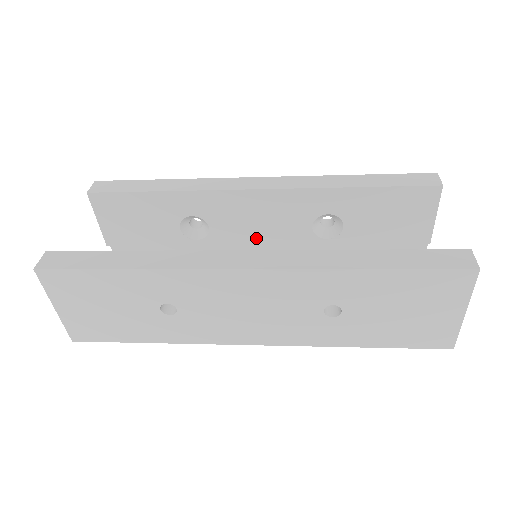
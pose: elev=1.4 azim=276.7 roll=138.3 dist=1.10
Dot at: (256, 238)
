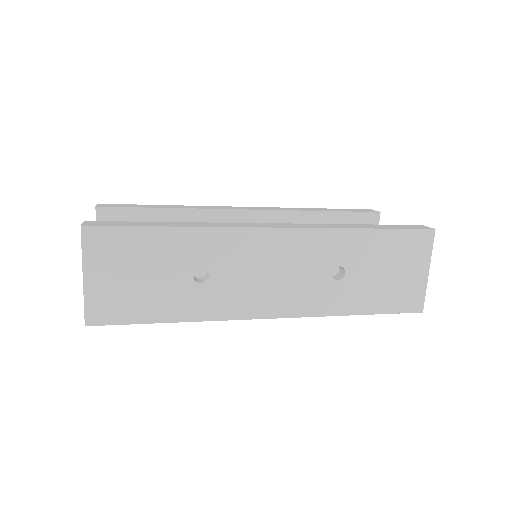
Dot at: occluded
